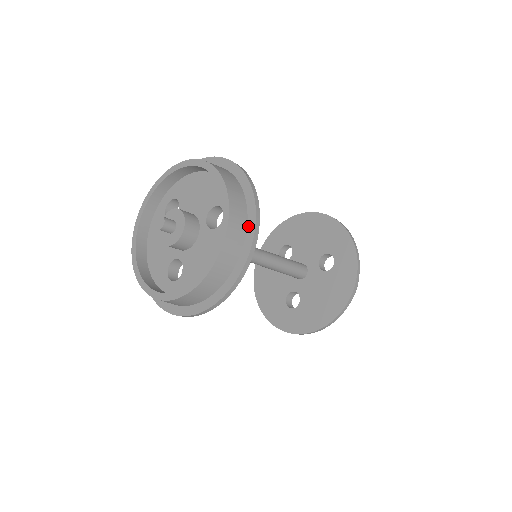
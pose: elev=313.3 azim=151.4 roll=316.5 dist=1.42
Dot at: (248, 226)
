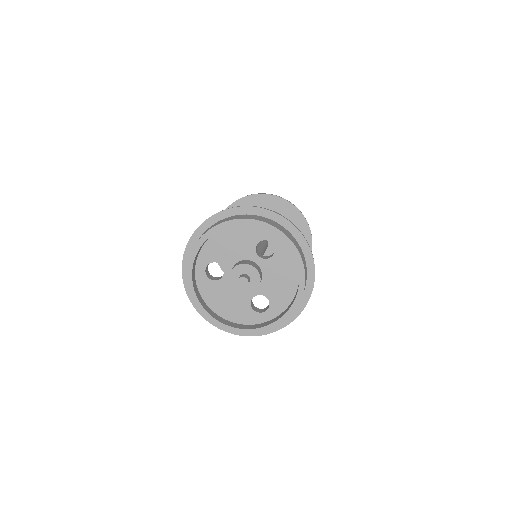
Dot at: (295, 236)
